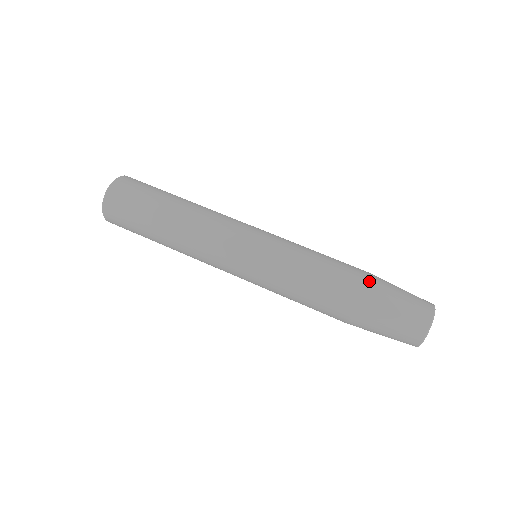
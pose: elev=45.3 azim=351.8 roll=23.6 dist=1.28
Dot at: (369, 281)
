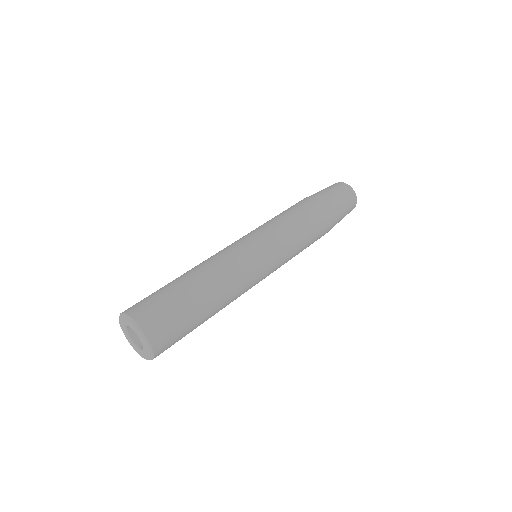
Dot at: occluded
